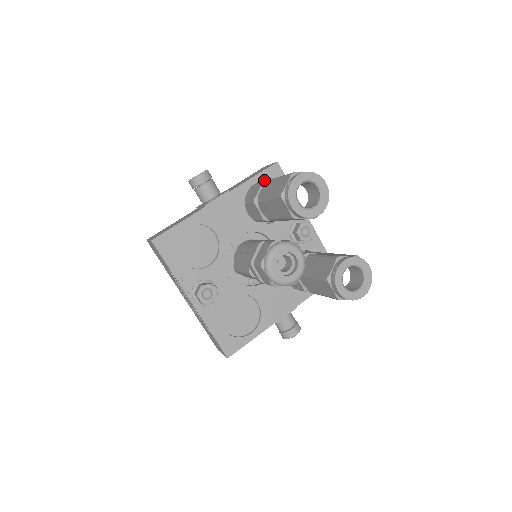
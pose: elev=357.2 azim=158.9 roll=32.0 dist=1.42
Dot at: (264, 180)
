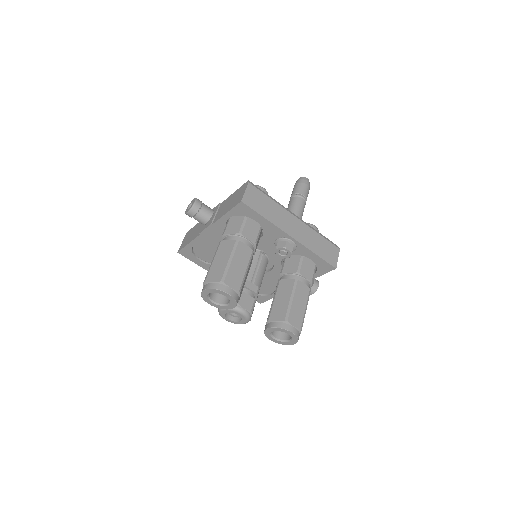
Dot at: (236, 215)
